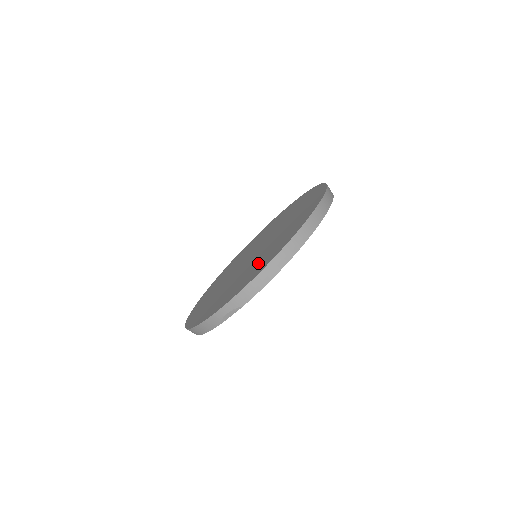
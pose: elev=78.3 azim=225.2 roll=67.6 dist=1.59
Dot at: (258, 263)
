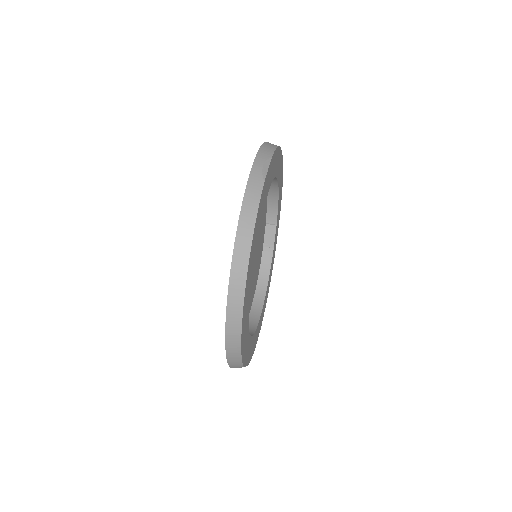
Dot at: occluded
